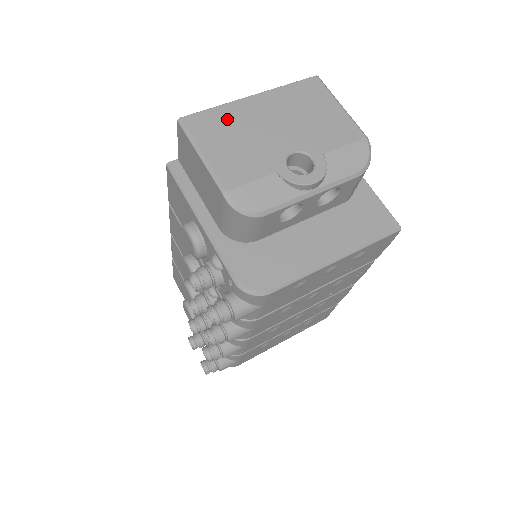
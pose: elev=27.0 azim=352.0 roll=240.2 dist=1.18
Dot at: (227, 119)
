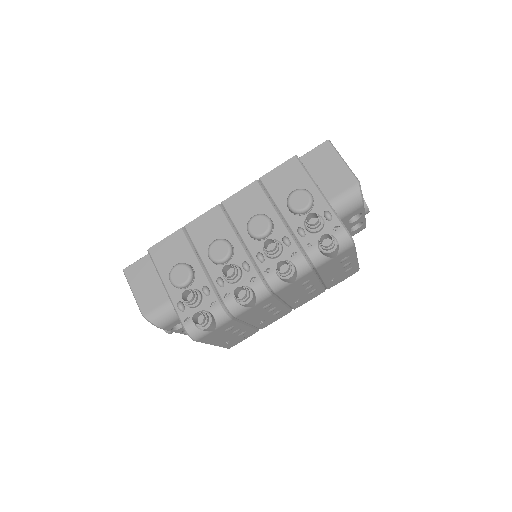
Dot at: occluded
